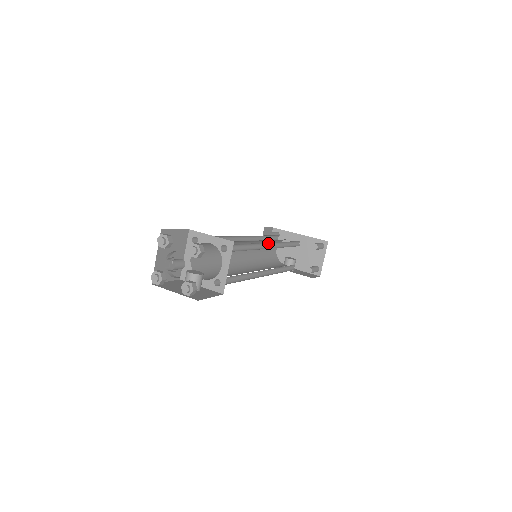
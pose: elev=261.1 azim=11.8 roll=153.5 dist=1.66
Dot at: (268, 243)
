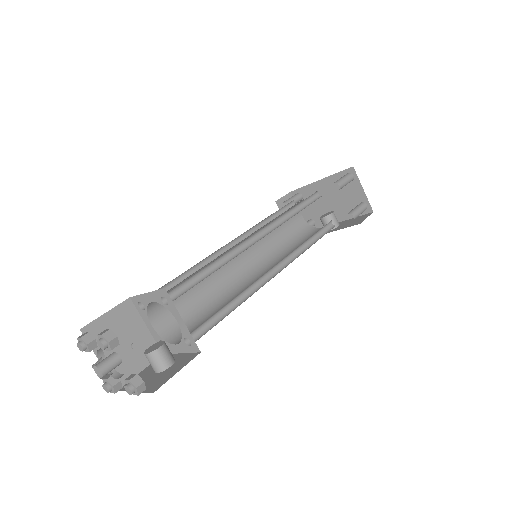
Dot at: (254, 235)
